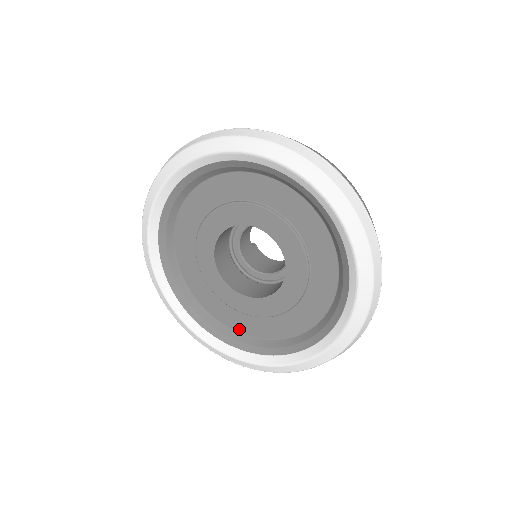
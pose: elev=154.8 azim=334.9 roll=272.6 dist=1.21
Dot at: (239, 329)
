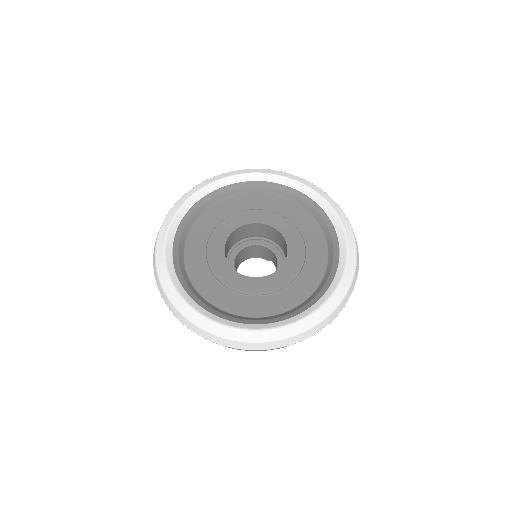
Dot at: (276, 311)
